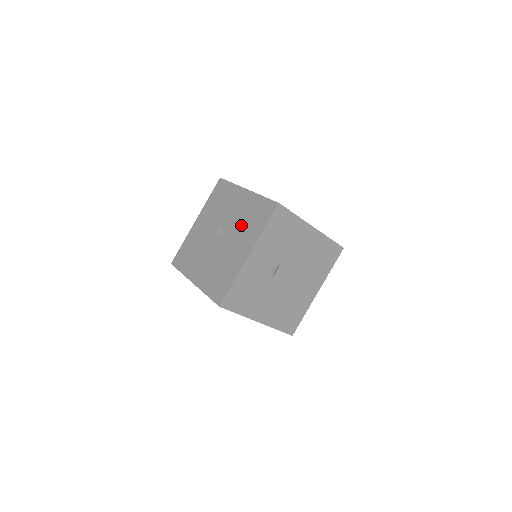
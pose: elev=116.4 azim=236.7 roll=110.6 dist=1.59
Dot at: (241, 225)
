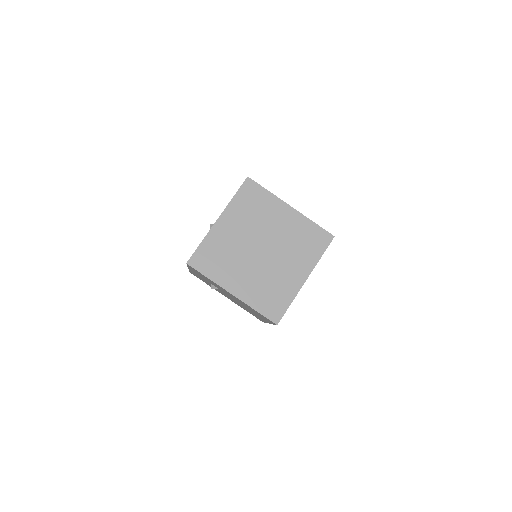
Dot at: occluded
